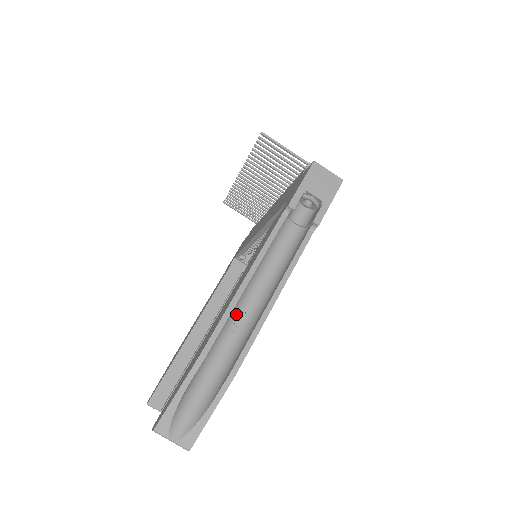
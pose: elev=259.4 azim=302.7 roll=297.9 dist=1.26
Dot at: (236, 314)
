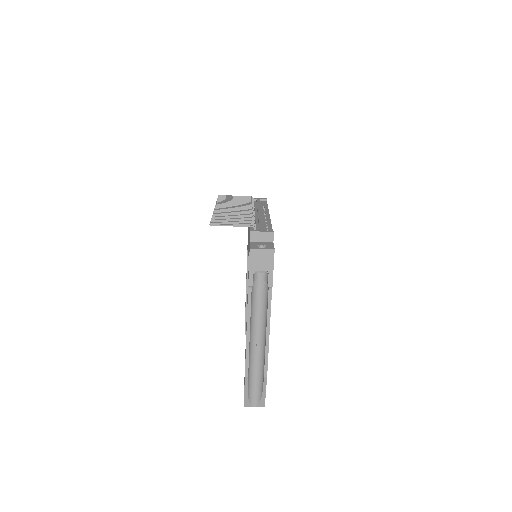
Dot at: (253, 344)
